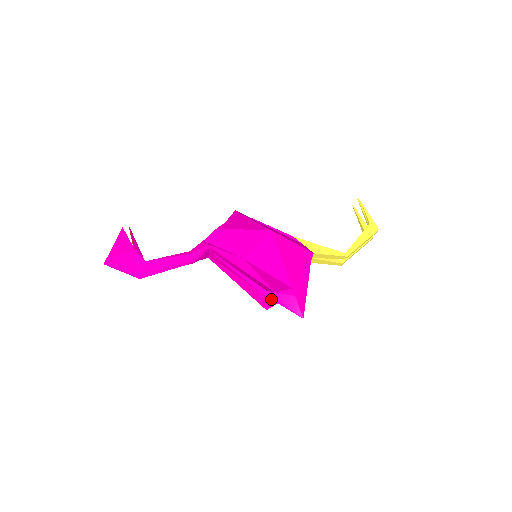
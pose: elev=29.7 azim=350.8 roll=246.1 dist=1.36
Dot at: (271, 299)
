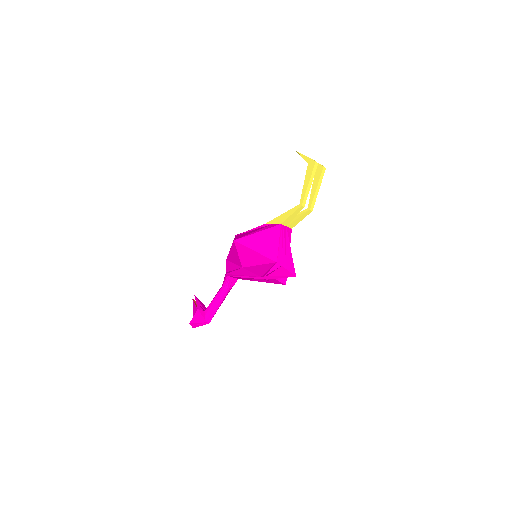
Dot at: occluded
